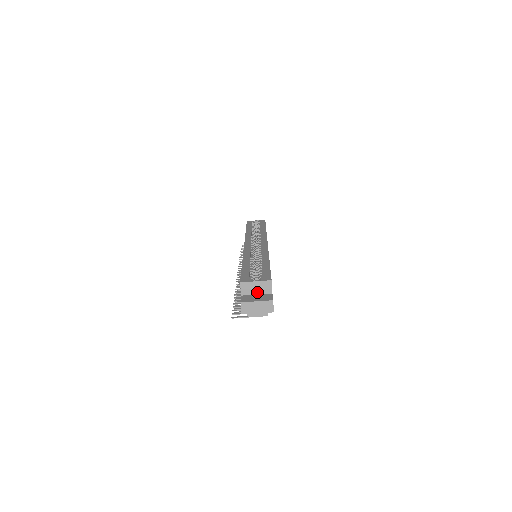
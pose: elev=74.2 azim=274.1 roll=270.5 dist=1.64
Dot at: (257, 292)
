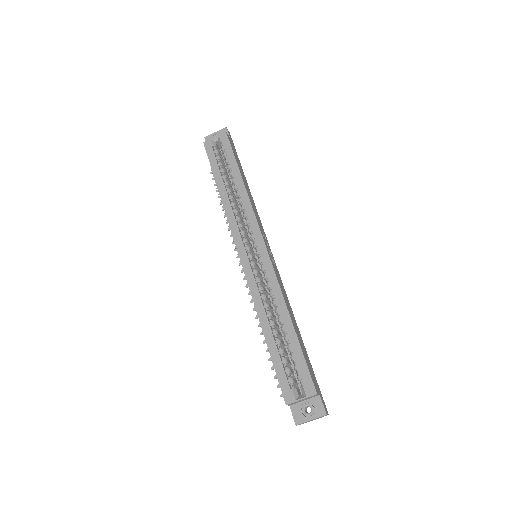
Dot at: (304, 400)
